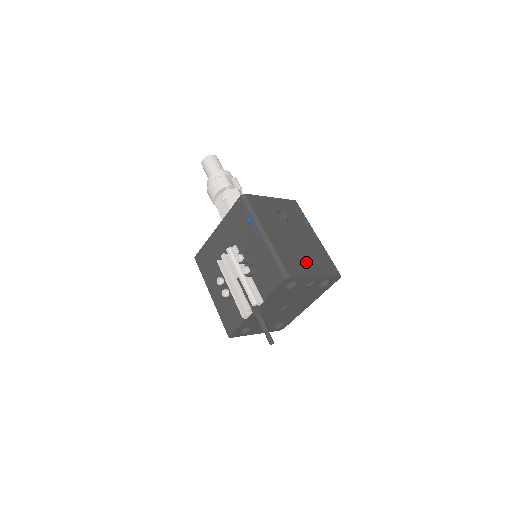
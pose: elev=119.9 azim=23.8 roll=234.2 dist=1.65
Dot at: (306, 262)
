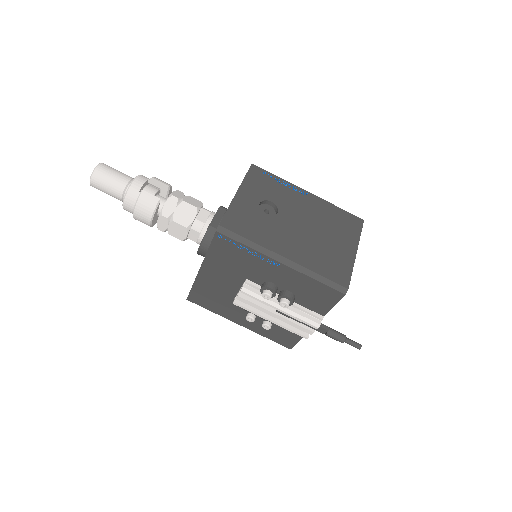
Dot at: (336, 246)
